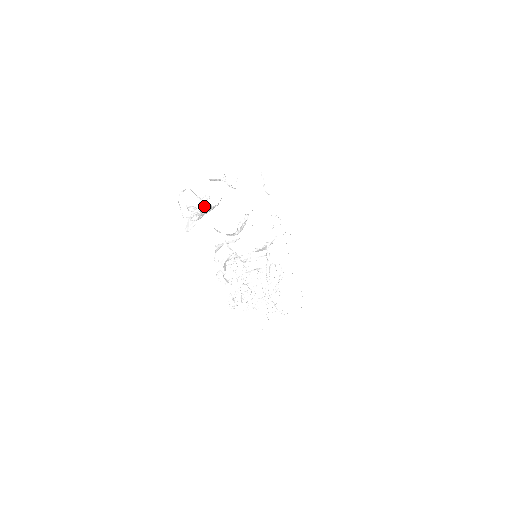
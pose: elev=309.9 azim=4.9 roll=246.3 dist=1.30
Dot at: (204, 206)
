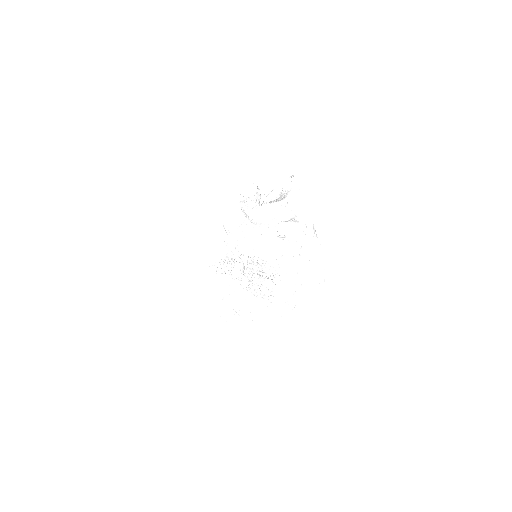
Dot at: (287, 193)
